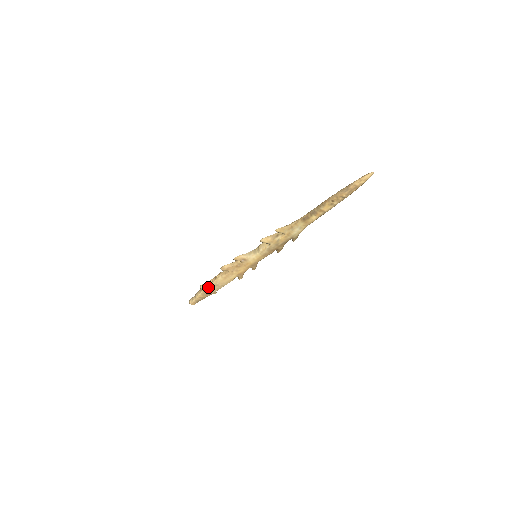
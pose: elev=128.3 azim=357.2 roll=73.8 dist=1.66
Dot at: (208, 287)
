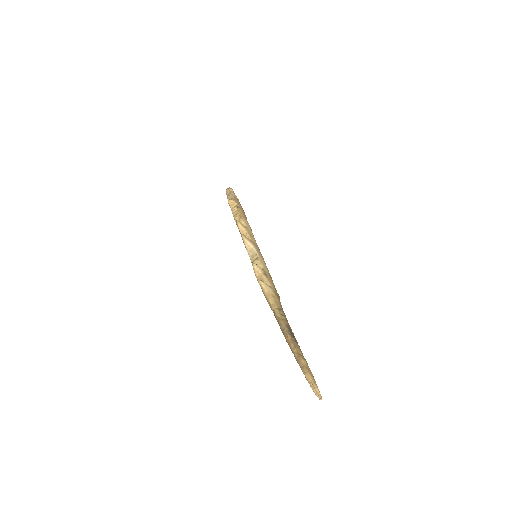
Dot at: (231, 209)
